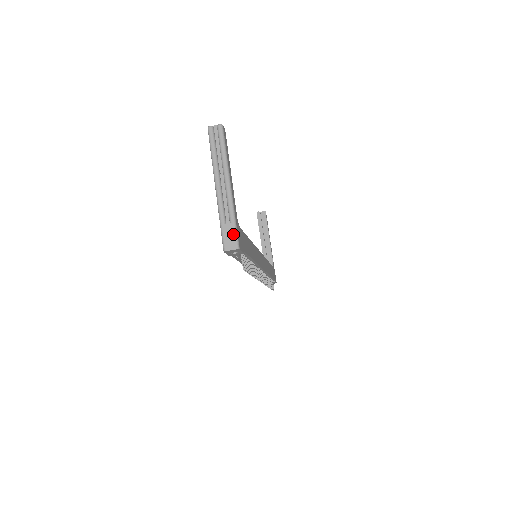
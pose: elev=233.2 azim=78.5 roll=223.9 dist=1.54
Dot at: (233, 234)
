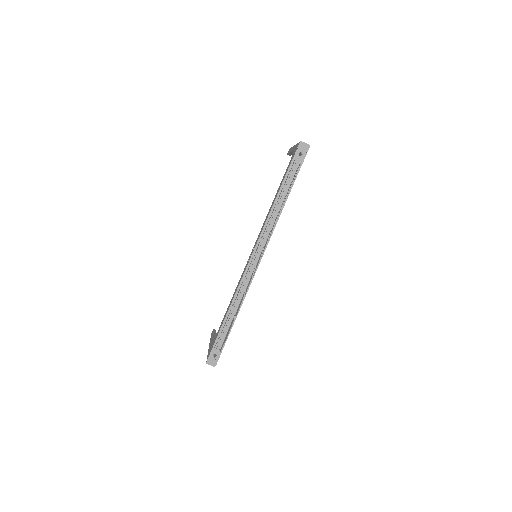
Dot at: occluded
